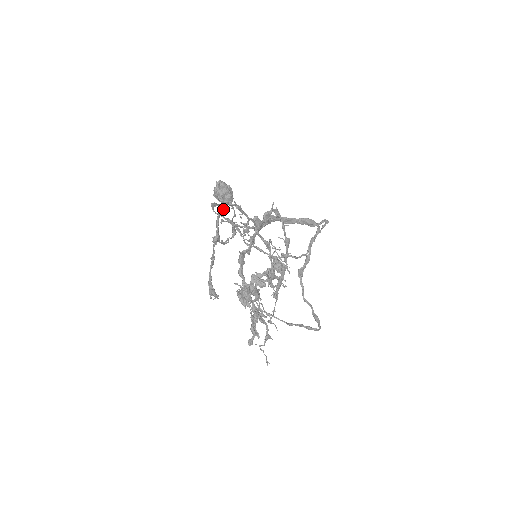
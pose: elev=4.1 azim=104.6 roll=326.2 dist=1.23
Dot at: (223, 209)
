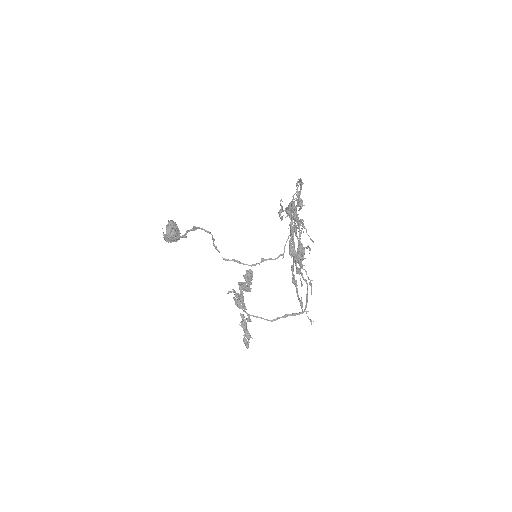
Dot at: (300, 182)
